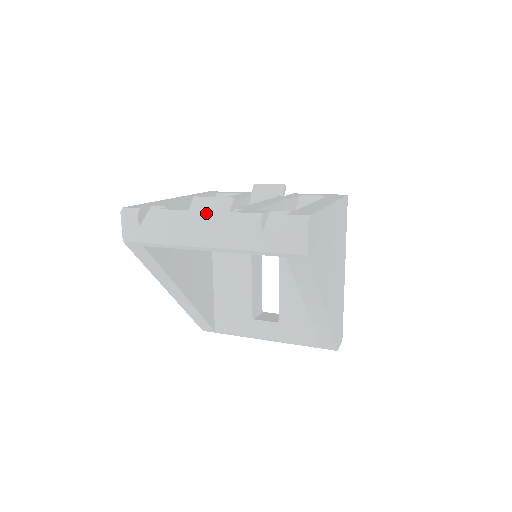
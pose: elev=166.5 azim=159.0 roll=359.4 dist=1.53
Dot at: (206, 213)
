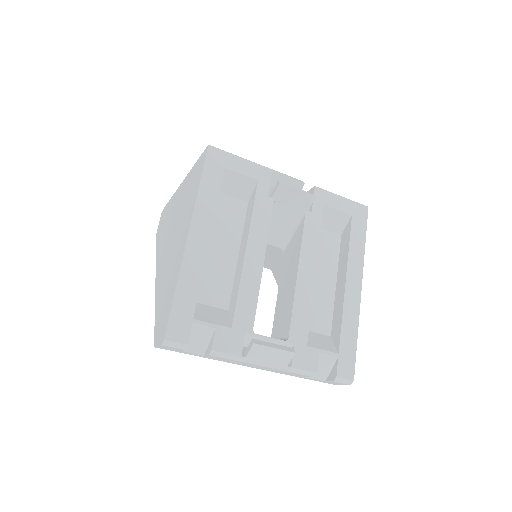
Dot at: (264, 364)
